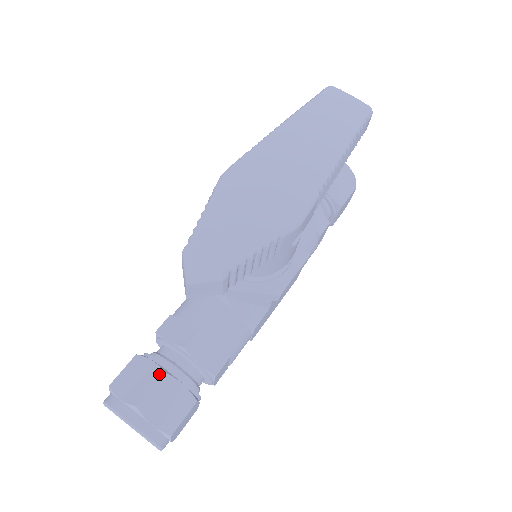
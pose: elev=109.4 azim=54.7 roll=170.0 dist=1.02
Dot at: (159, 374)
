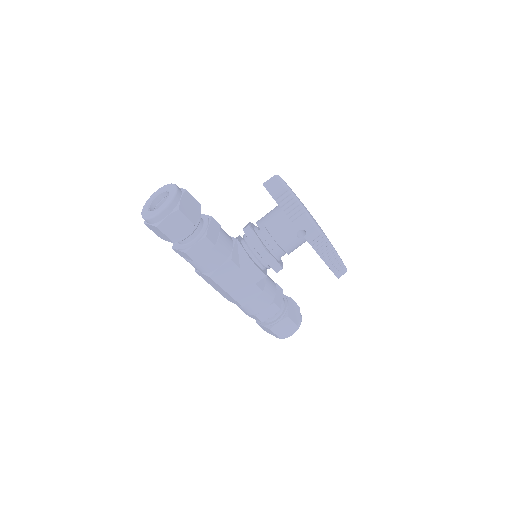
Dot at: (199, 203)
